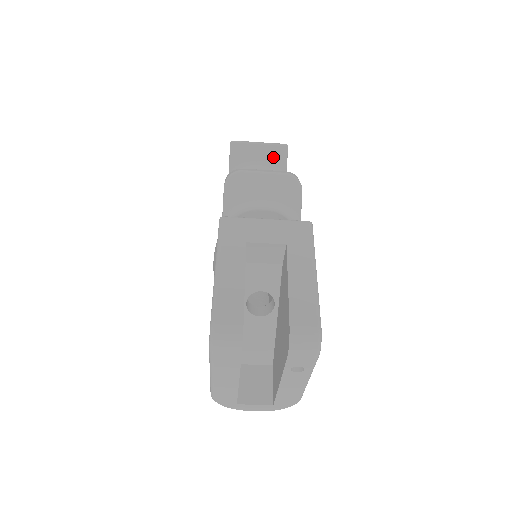
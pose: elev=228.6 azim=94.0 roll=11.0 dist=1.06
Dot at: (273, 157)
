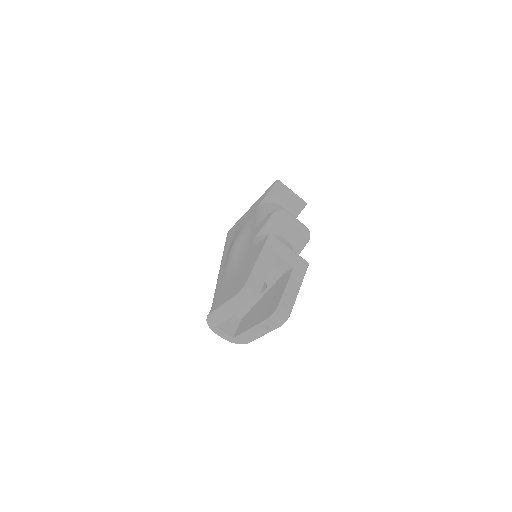
Dot at: (295, 205)
